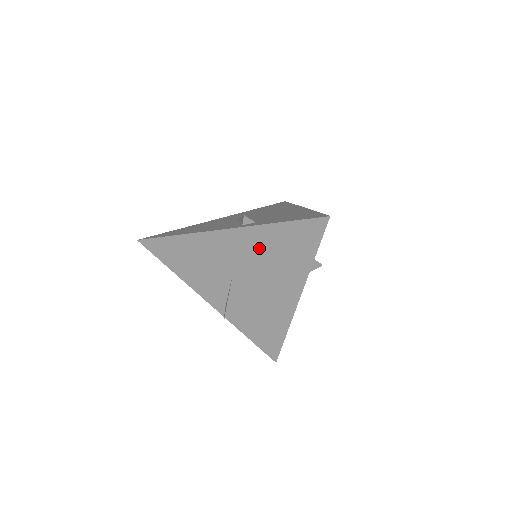
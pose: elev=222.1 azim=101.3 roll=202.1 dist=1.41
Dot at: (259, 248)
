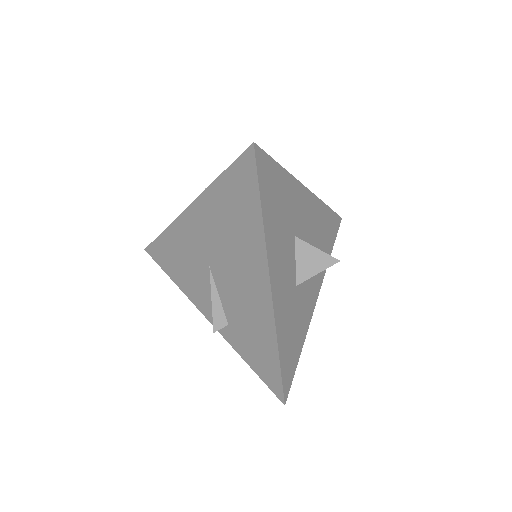
Dot at: occluded
